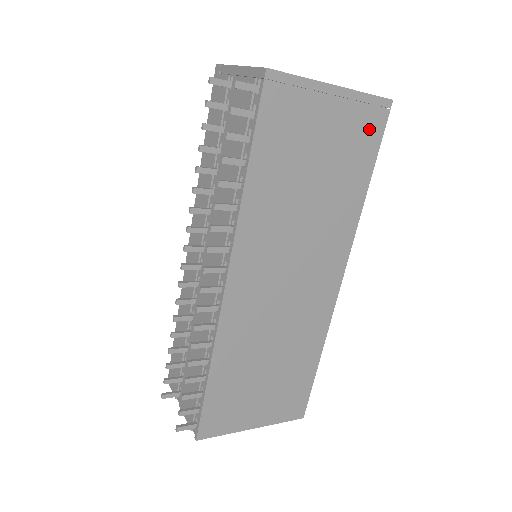
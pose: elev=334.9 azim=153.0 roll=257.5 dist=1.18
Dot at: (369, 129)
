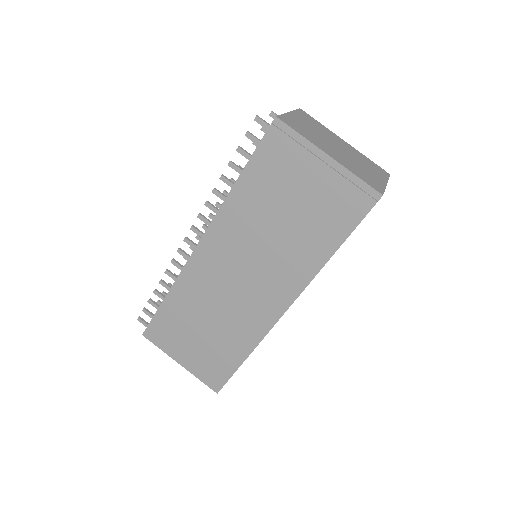
Dot at: (350, 206)
